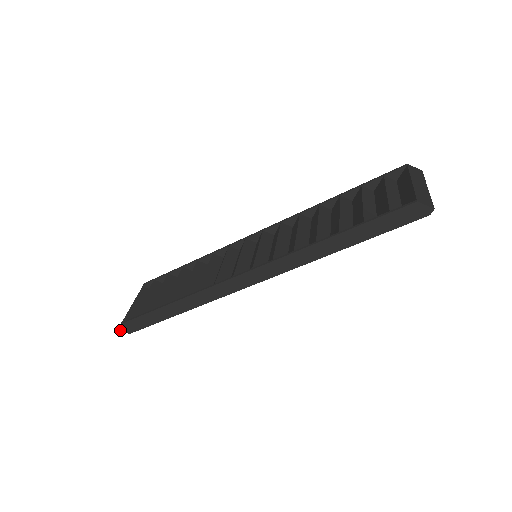
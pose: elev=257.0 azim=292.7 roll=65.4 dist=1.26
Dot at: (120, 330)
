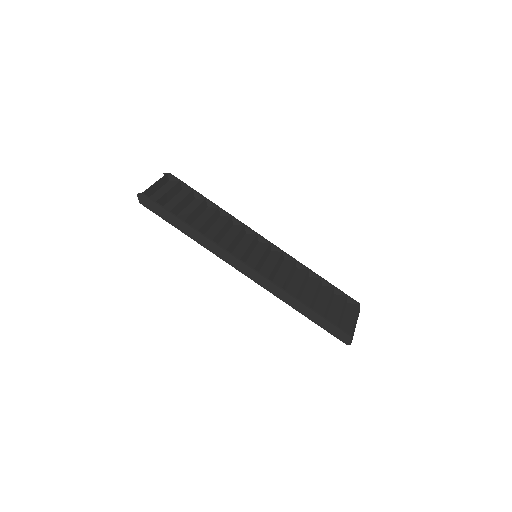
Dot at: (137, 195)
